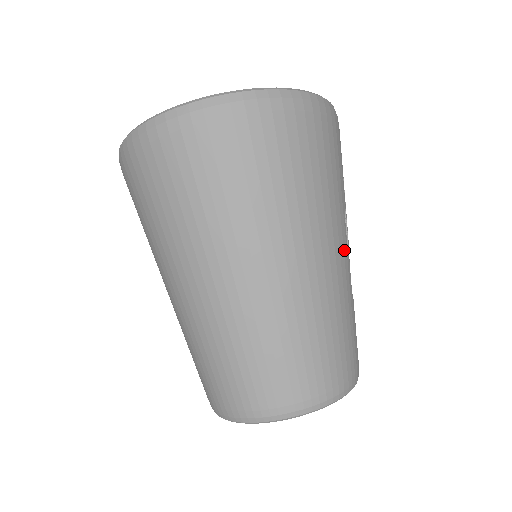
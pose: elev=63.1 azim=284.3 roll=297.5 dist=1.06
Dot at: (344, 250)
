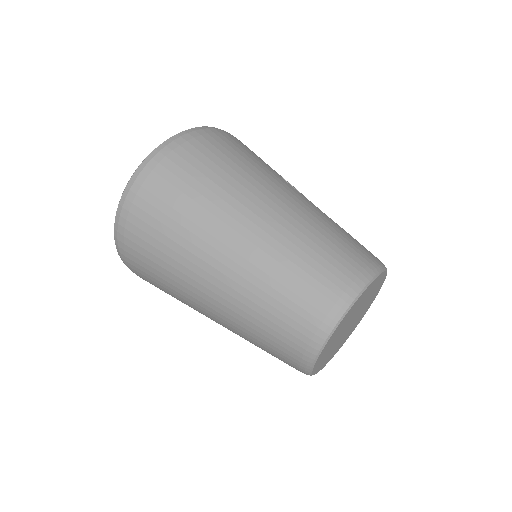
Dot at: (297, 194)
